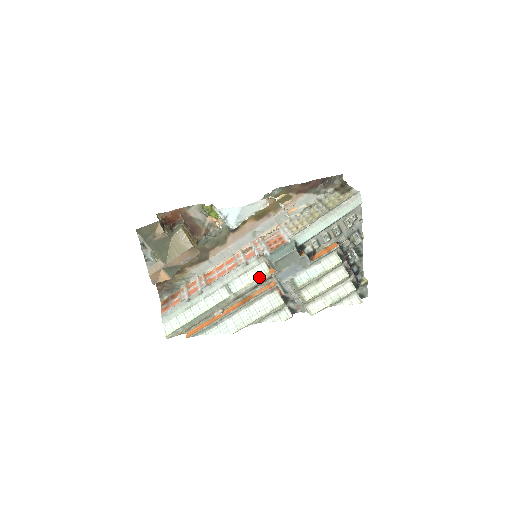
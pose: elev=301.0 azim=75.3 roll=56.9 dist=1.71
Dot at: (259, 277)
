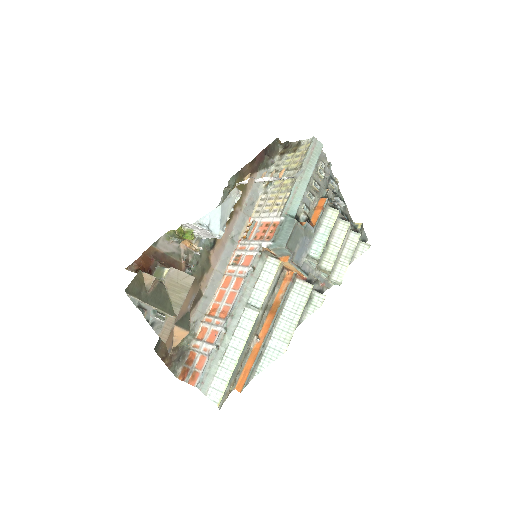
Dot at: (275, 274)
